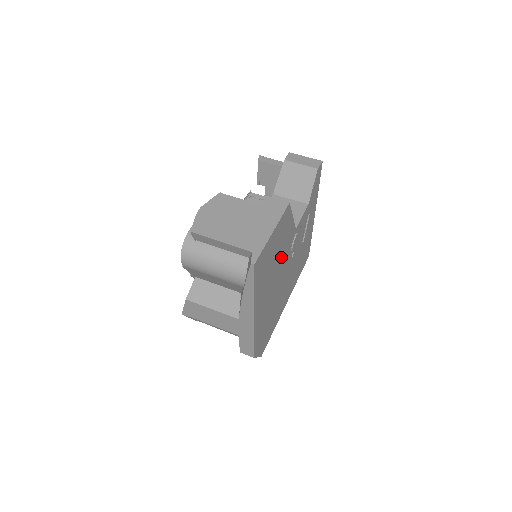
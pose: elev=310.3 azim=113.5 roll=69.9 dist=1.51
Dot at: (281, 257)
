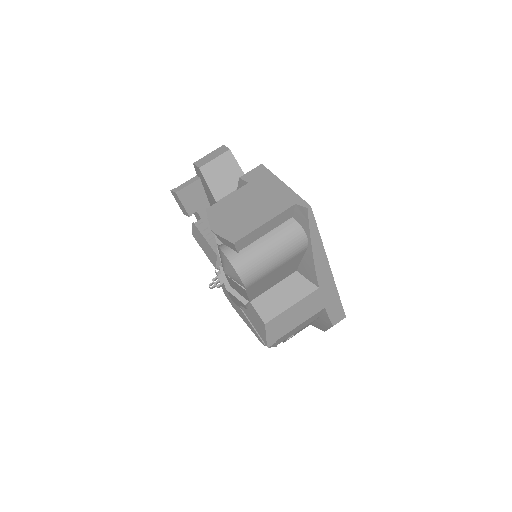
Dot at: occluded
